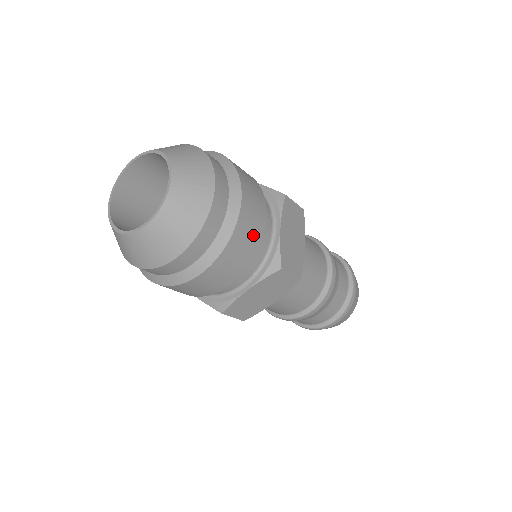
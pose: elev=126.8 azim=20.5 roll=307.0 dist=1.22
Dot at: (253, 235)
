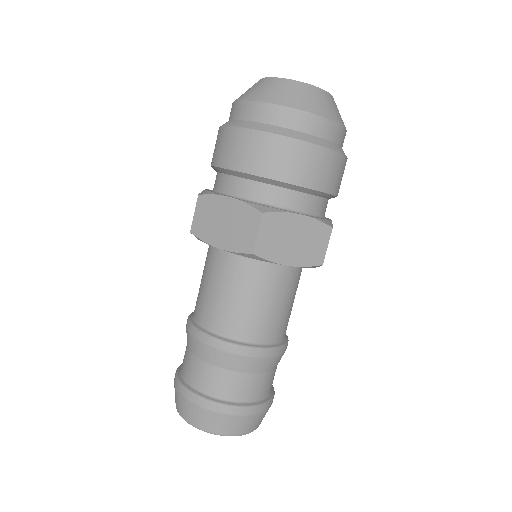
Dot at: (290, 167)
